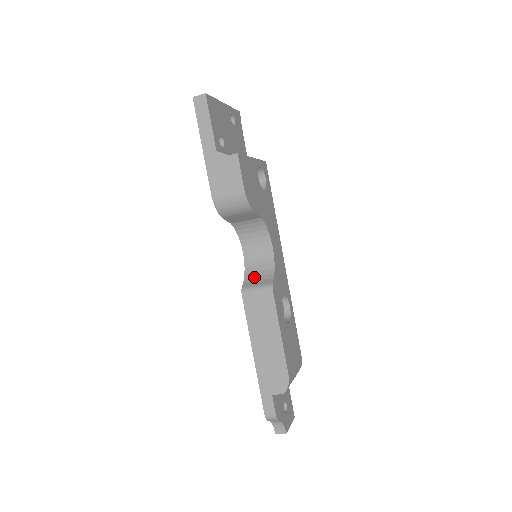
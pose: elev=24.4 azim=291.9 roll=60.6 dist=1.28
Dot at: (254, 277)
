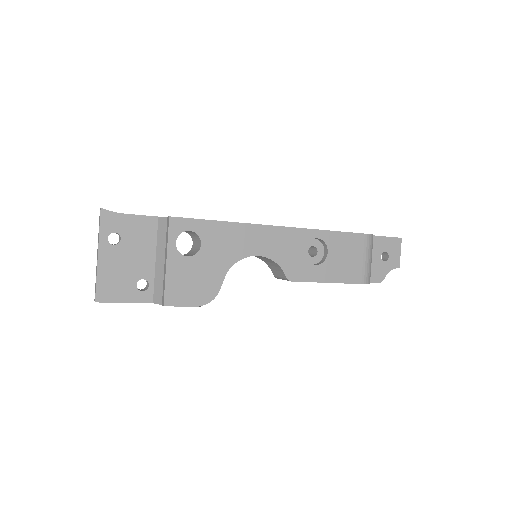
Dot at: (272, 267)
